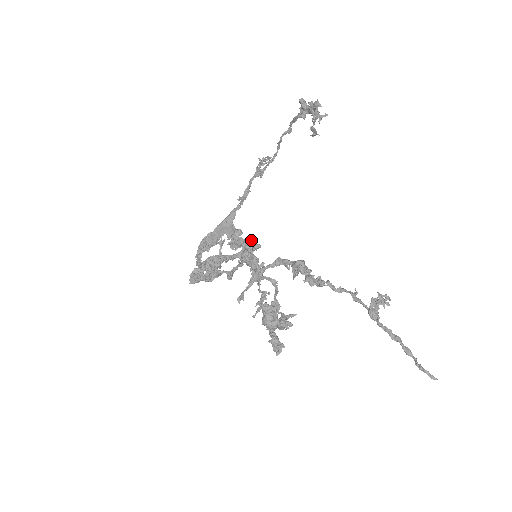
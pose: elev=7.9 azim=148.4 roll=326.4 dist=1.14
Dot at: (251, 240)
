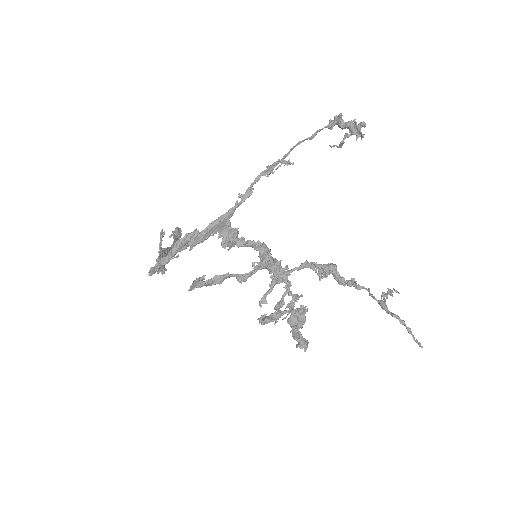
Dot at: (179, 229)
